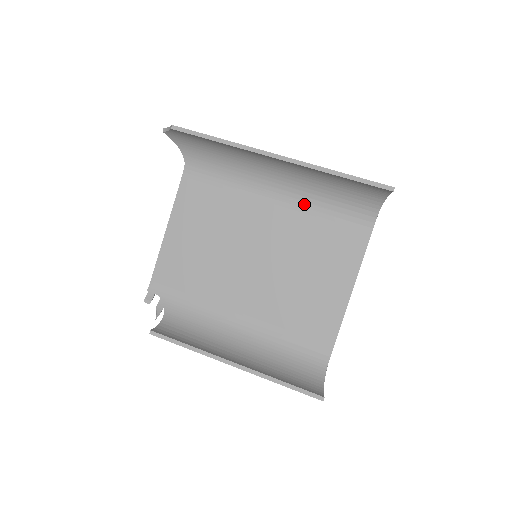
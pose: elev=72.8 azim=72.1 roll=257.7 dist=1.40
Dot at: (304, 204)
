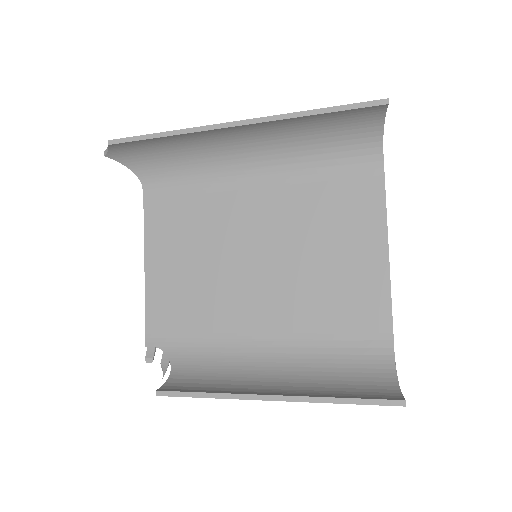
Dot at: (290, 173)
